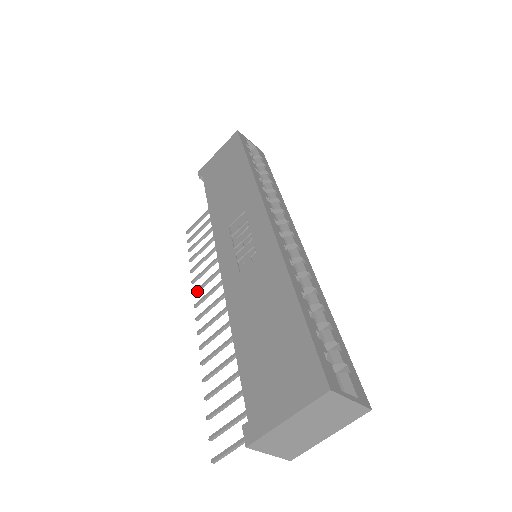
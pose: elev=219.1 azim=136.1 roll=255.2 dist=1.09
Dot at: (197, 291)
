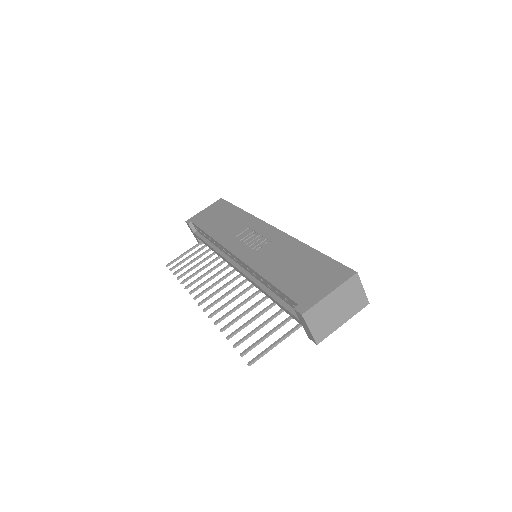
Dot at: (194, 291)
